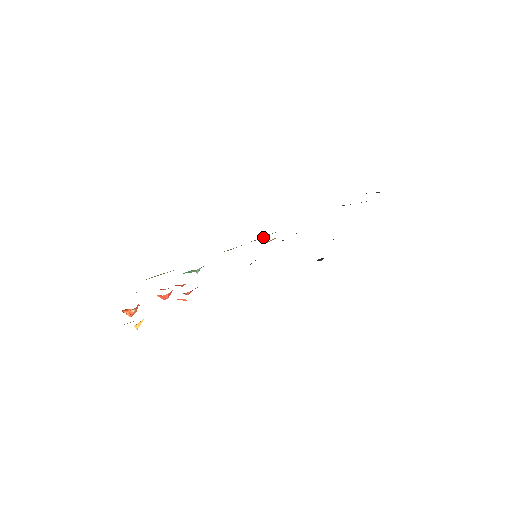
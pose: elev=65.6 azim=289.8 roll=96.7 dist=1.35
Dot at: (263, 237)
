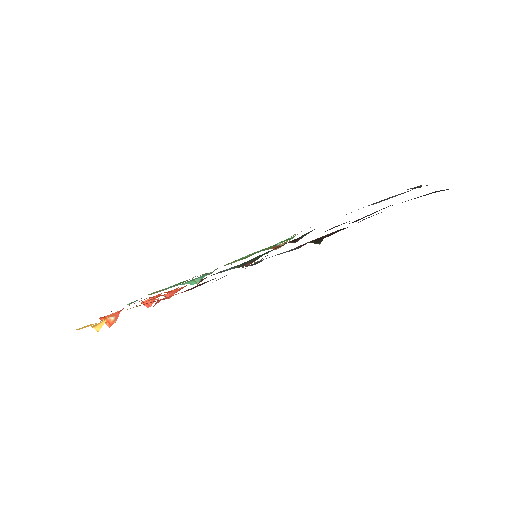
Dot at: (277, 244)
